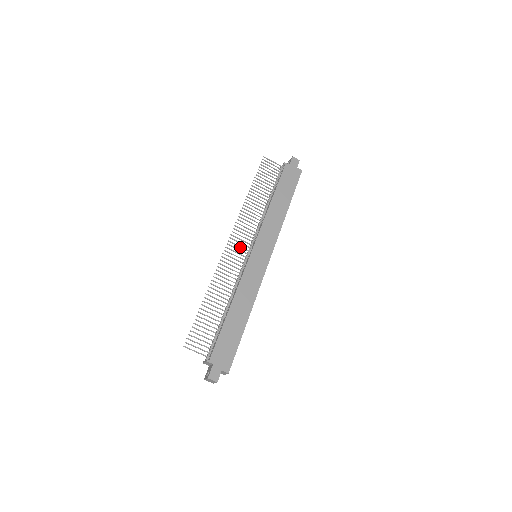
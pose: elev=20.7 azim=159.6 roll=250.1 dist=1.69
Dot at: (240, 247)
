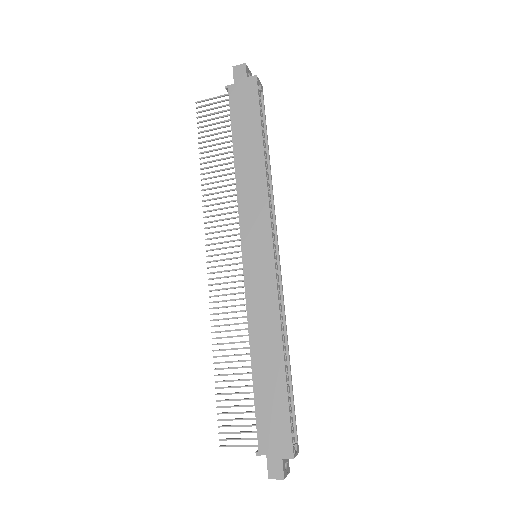
Dot at: occluded
